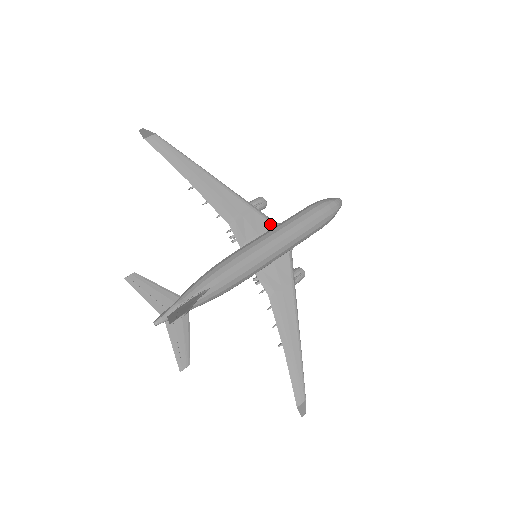
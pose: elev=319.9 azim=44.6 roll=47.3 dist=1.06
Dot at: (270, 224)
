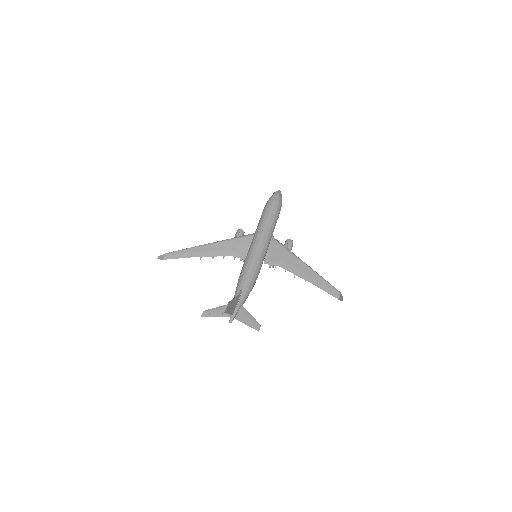
Dot at: (251, 237)
